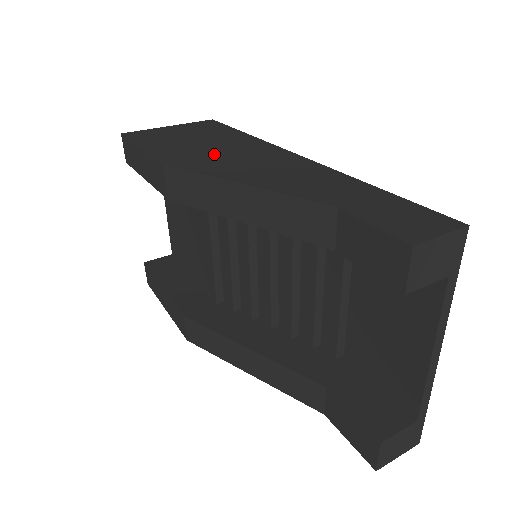
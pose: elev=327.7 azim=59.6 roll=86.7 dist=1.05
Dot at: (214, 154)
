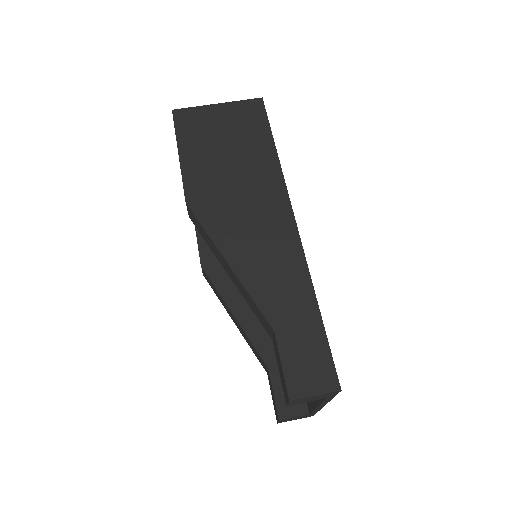
Dot at: (231, 194)
